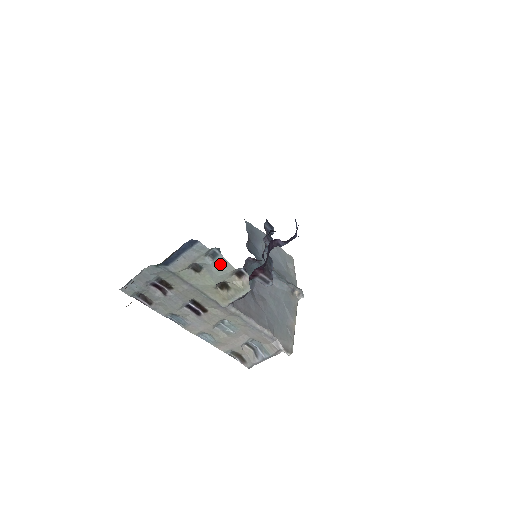
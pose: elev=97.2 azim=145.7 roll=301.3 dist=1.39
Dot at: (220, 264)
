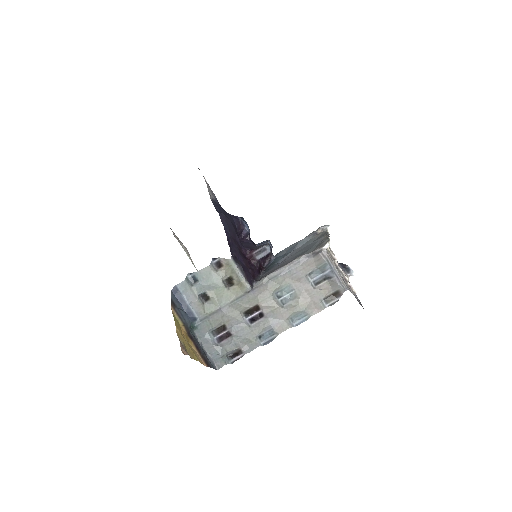
Dot at: (203, 277)
